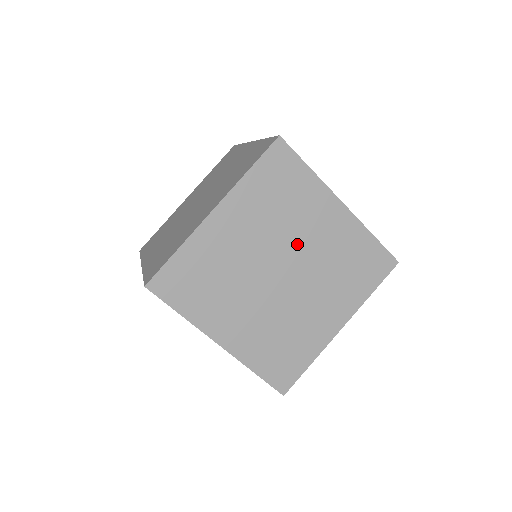
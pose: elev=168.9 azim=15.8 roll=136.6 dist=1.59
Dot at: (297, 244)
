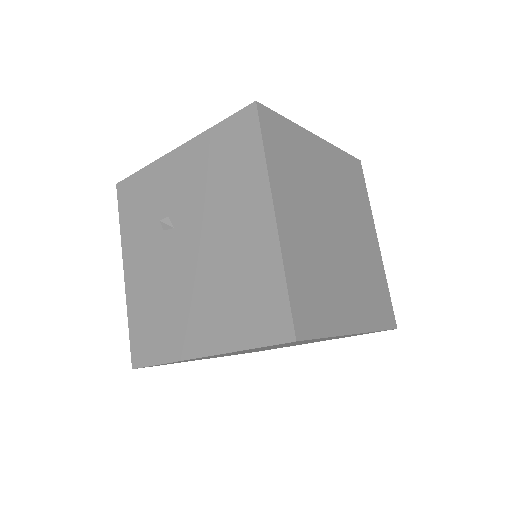
Dot at: (350, 226)
